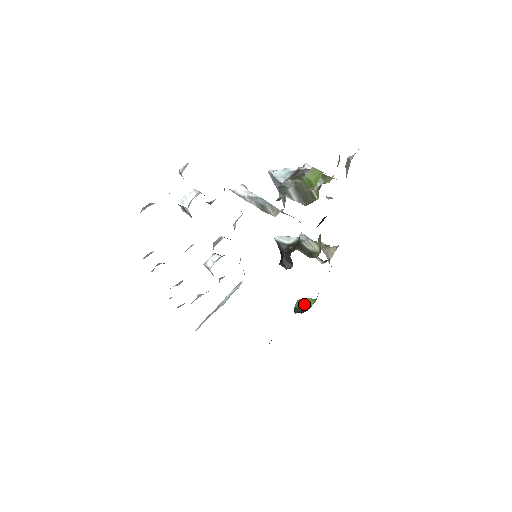
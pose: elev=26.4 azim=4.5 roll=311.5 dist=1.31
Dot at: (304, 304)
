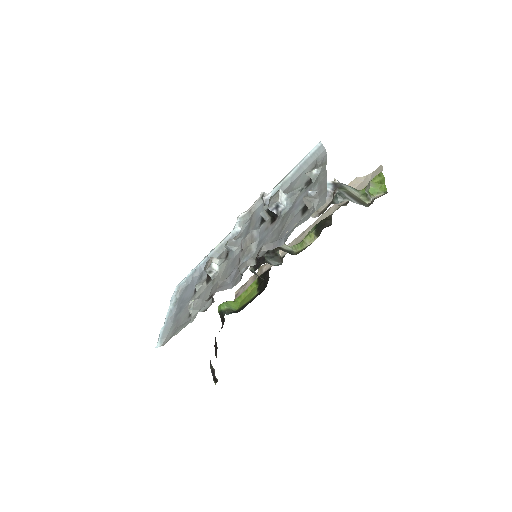
Dot at: (231, 306)
